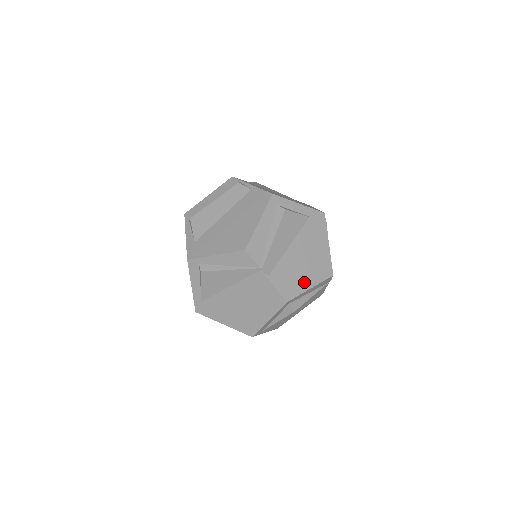
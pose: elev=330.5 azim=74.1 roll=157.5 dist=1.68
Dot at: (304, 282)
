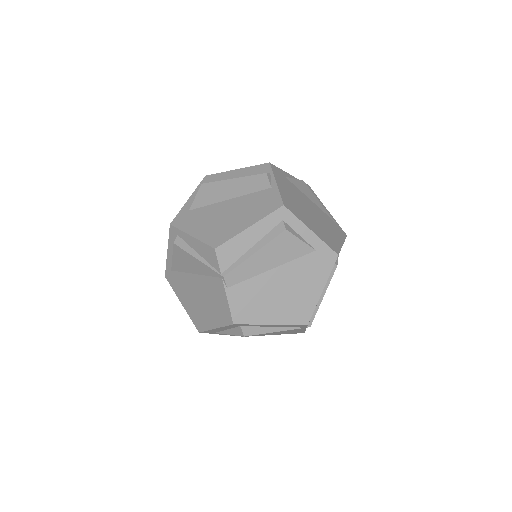
Dot at: (267, 314)
